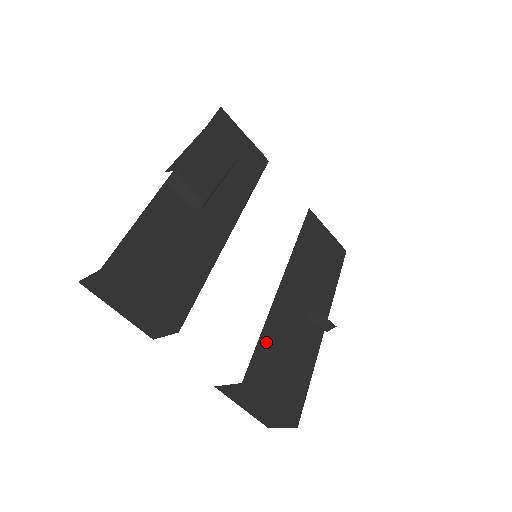
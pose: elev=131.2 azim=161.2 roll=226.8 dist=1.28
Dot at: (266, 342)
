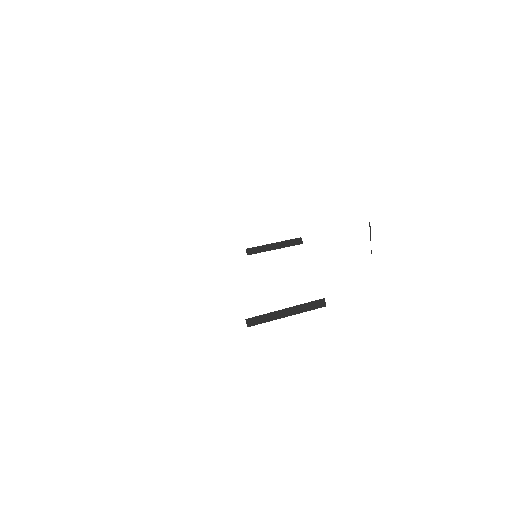
Dot at: occluded
